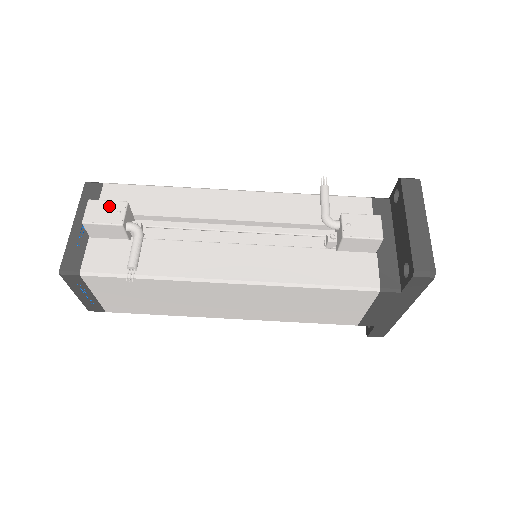
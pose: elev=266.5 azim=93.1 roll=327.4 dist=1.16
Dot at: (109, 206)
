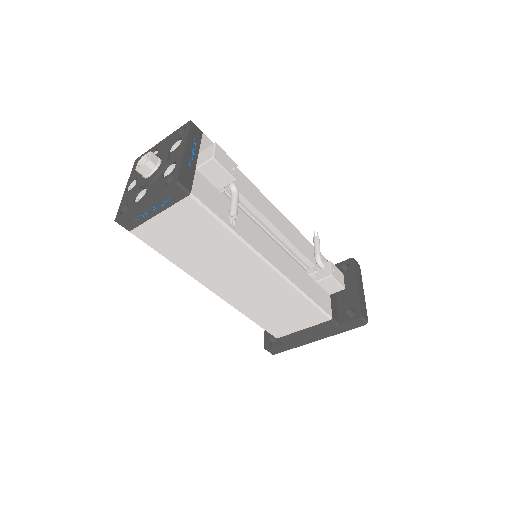
Dot at: (228, 159)
